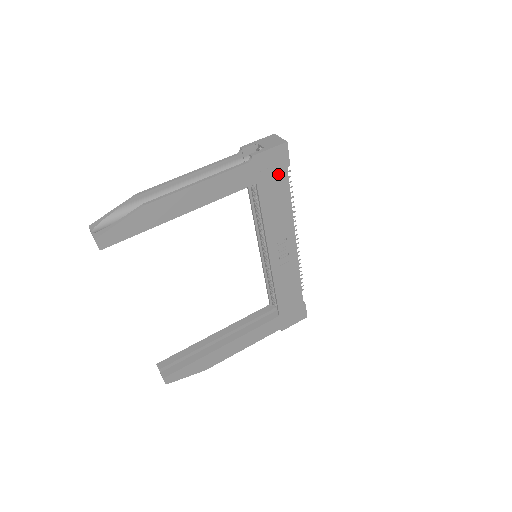
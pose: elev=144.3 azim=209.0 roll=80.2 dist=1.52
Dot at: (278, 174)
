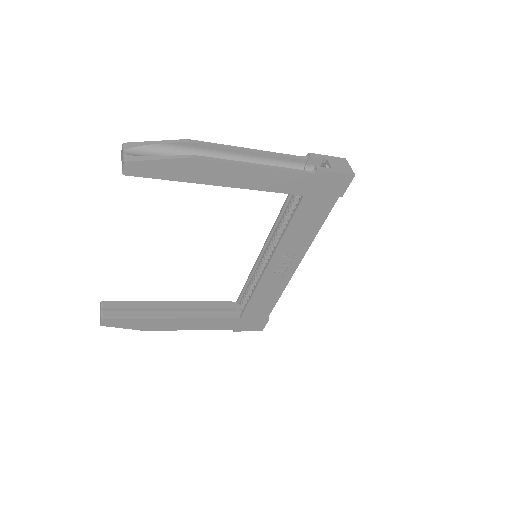
Dot at: (327, 198)
